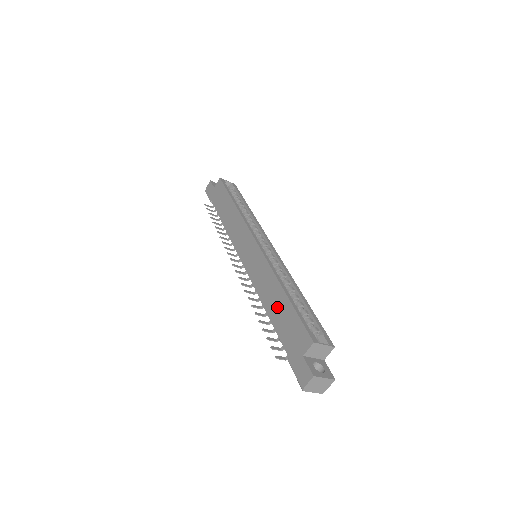
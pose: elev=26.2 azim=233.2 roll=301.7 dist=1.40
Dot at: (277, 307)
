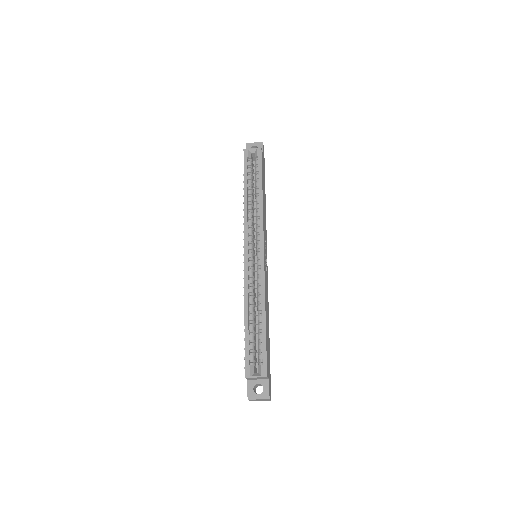
Dot at: occluded
